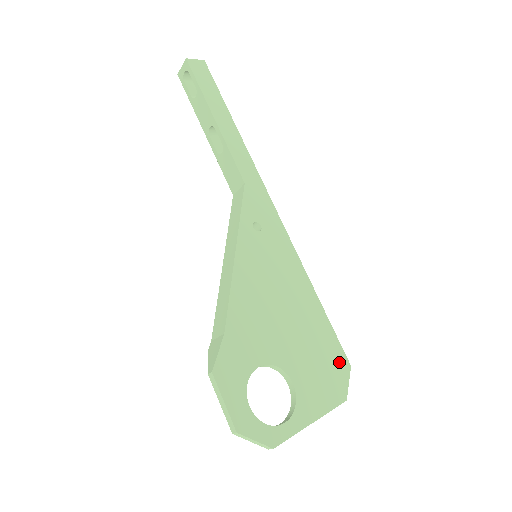
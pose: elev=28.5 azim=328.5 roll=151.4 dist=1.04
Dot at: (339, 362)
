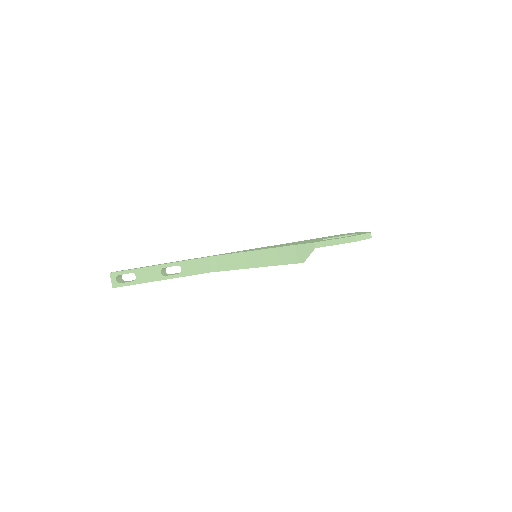
Dot at: occluded
